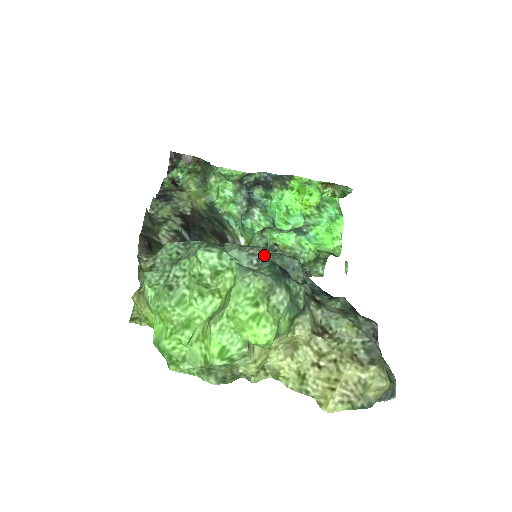
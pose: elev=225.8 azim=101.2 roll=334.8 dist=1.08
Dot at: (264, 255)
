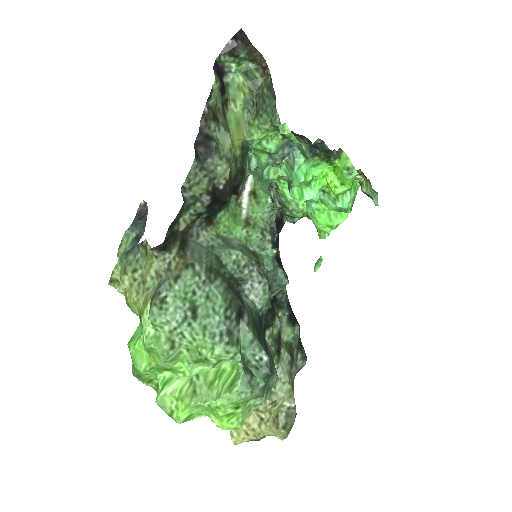
Dot at: (265, 299)
